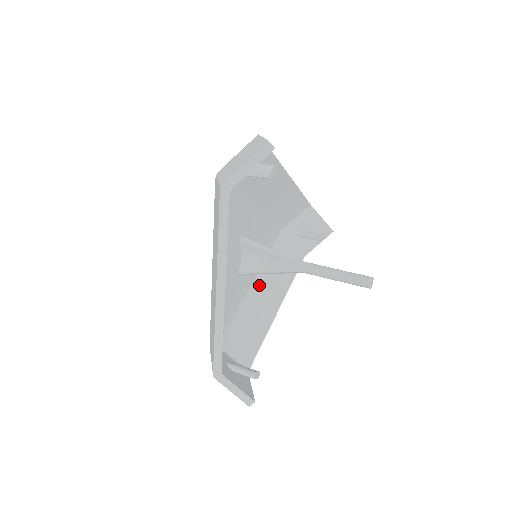
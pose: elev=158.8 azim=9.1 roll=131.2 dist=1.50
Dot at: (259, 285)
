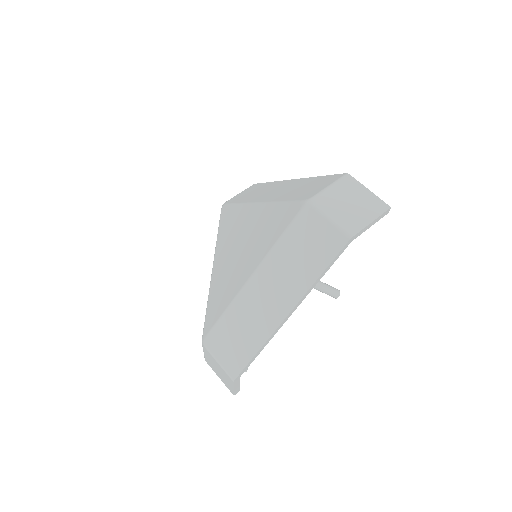
Dot at: occluded
